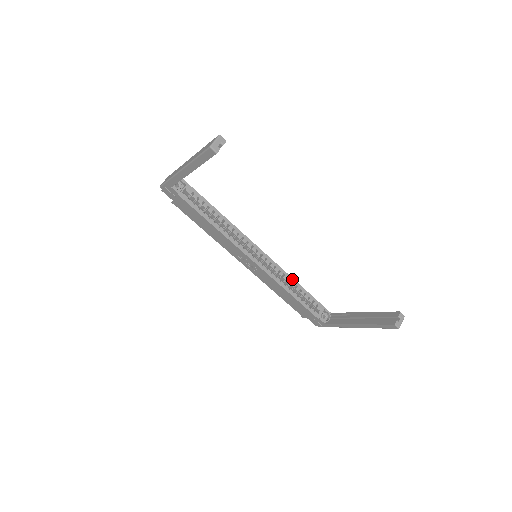
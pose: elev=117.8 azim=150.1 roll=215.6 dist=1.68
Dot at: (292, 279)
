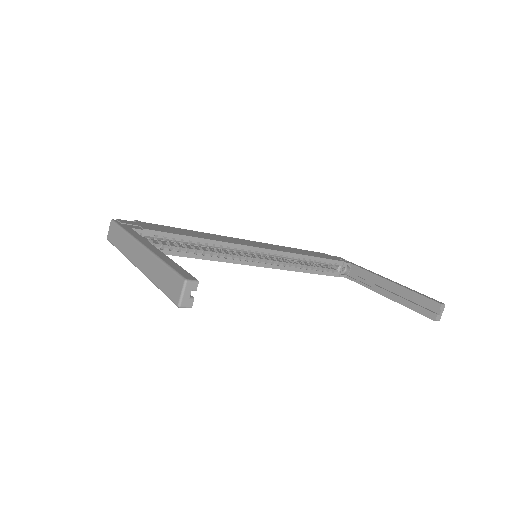
Dot at: (303, 256)
